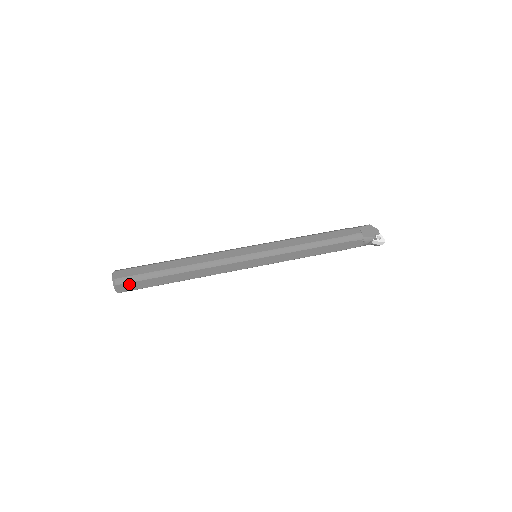
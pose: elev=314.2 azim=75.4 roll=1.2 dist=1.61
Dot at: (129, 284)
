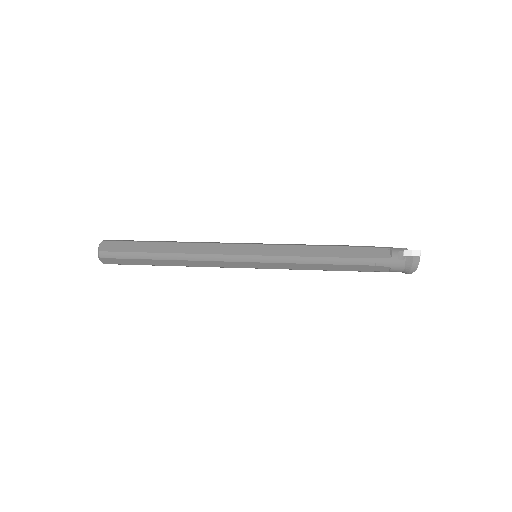
Dot at: (115, 243)
